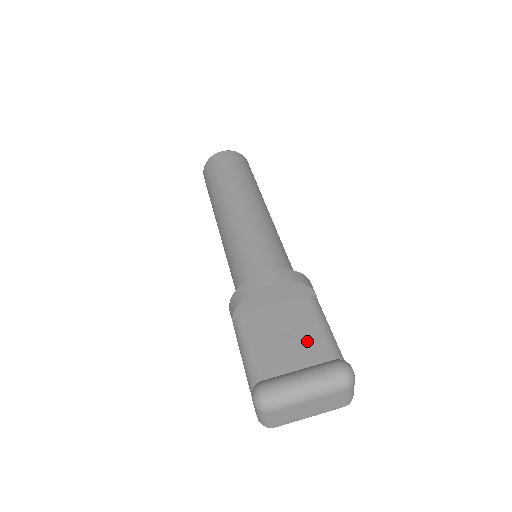
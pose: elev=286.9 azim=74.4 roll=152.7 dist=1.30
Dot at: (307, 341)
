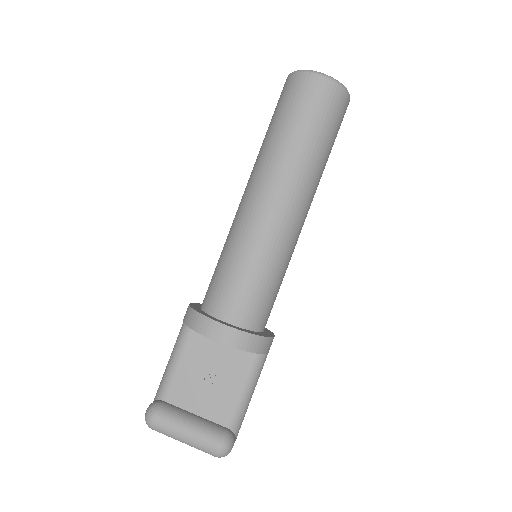
Dot at: (221, 394)
